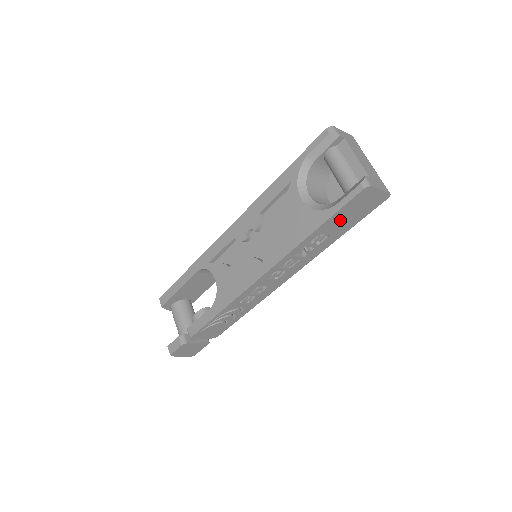
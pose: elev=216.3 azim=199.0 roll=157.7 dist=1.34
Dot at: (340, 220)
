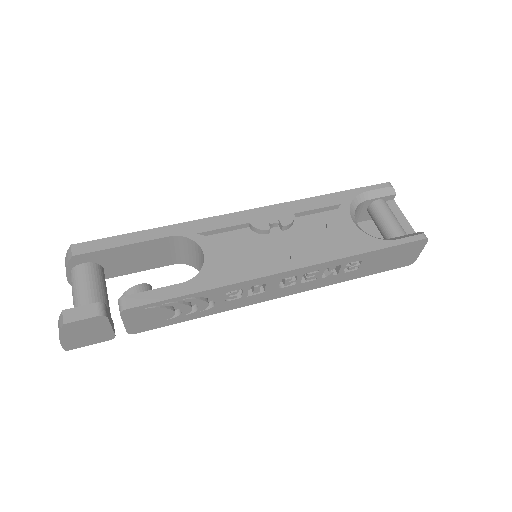
Dot at: (381, 258)
